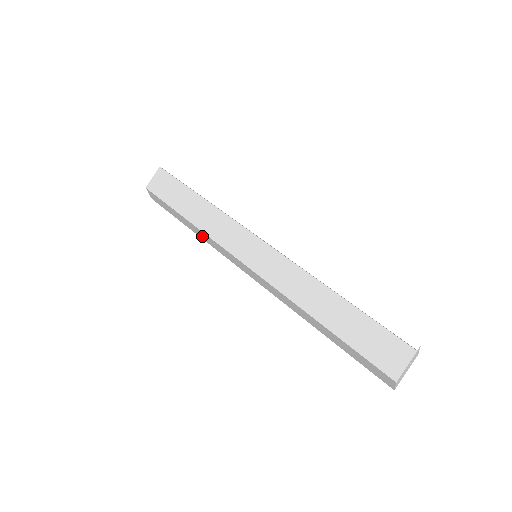
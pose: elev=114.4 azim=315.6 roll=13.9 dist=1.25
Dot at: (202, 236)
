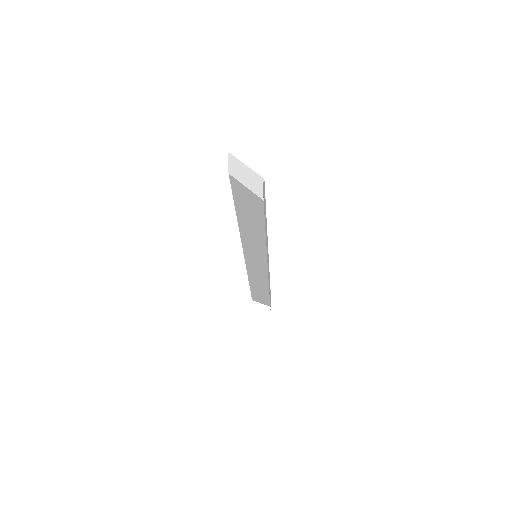
Dot at: occluded
